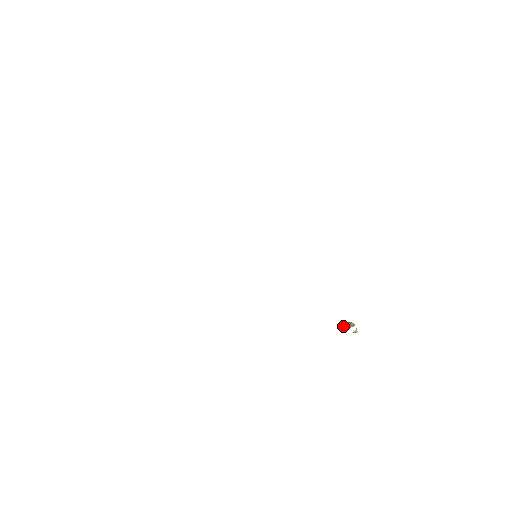
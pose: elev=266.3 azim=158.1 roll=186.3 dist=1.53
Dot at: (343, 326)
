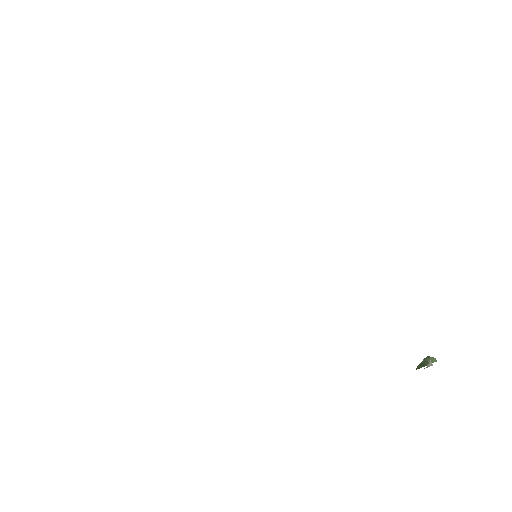
Dot at: (420, 364)
